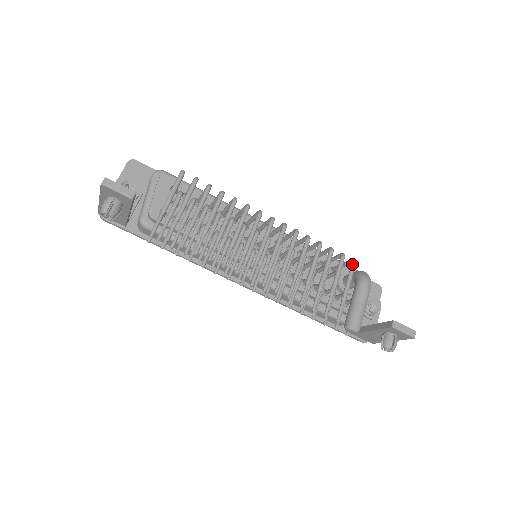
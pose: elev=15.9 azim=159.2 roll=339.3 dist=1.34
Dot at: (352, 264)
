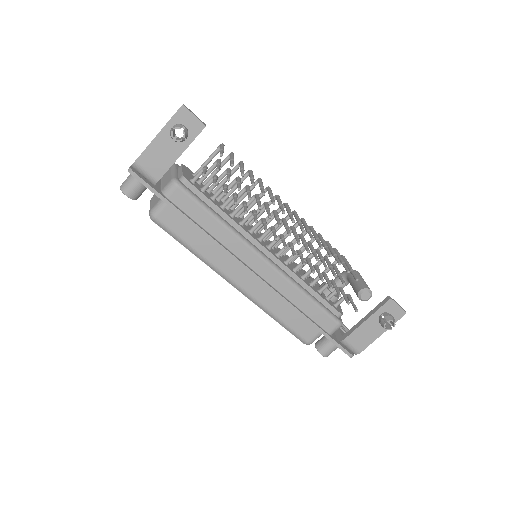
Dot at: (343, 256)
